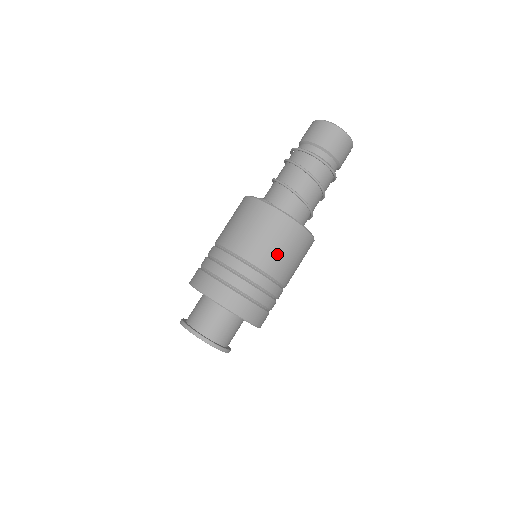
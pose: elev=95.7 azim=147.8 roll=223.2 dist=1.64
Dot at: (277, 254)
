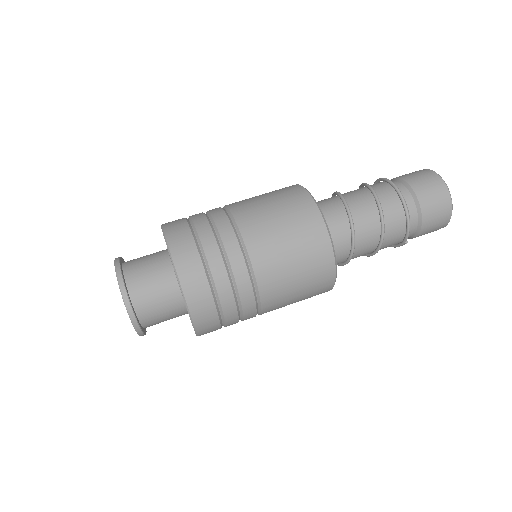
Dot at: (277, 242)
